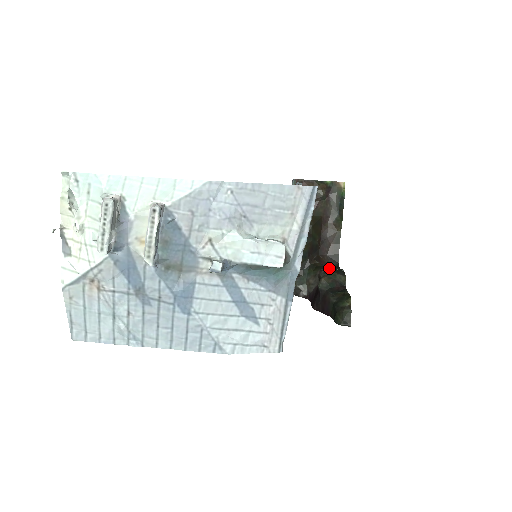
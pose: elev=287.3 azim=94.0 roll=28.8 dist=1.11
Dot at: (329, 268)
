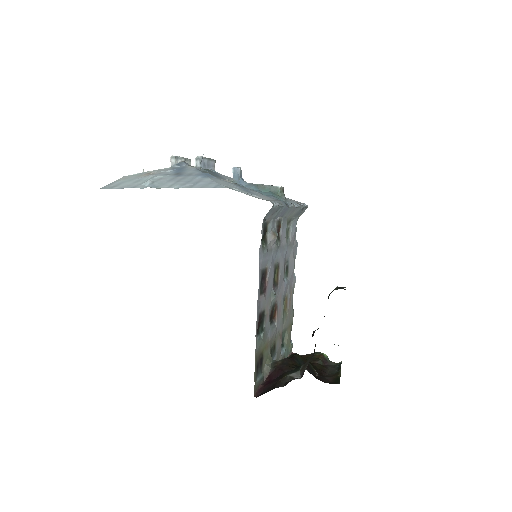
Dot at: occluded
